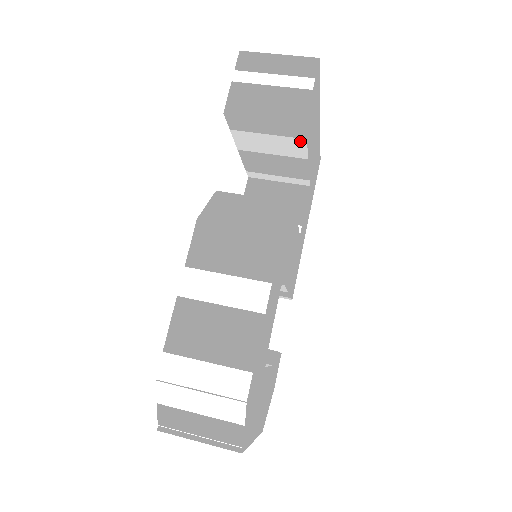
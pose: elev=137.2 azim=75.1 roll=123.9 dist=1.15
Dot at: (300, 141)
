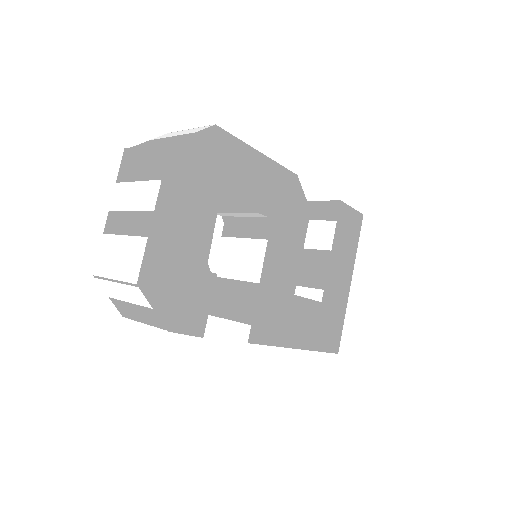
Dot at: (332, 225)
